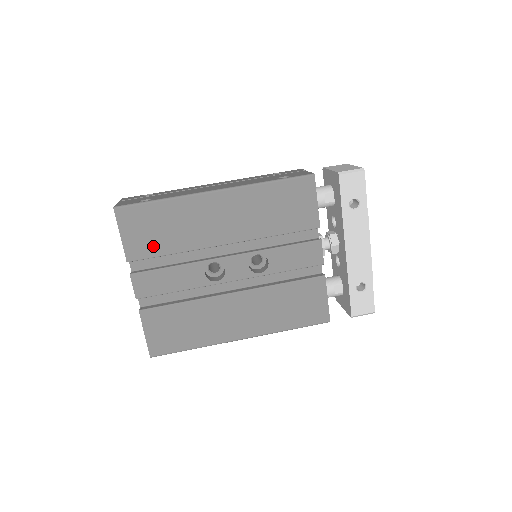
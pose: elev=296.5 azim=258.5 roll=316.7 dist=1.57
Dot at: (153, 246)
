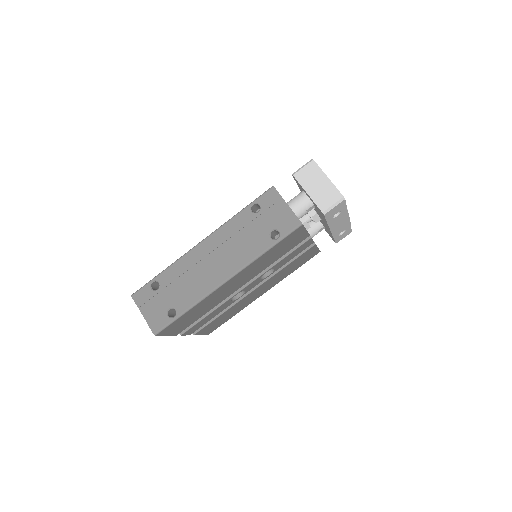
Dot at: (191, 321)
